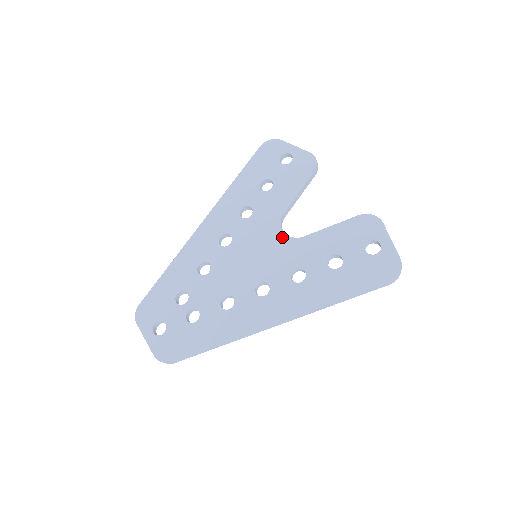
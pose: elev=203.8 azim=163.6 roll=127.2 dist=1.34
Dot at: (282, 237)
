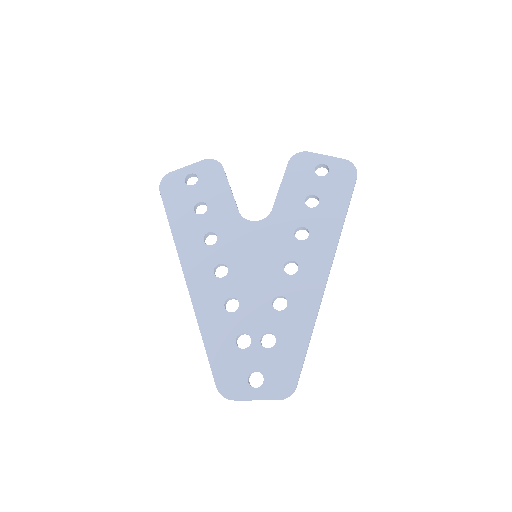
Dot at: (258, 225)
